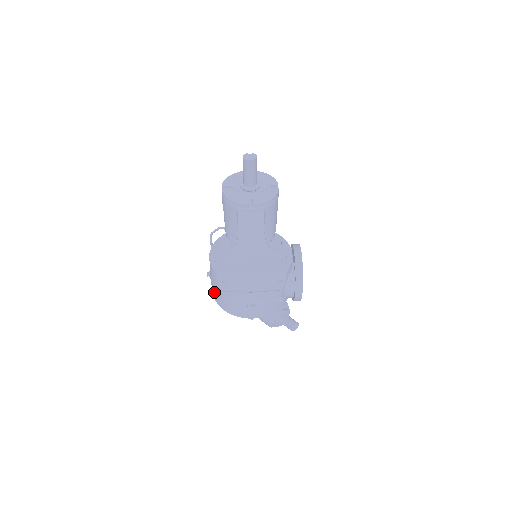
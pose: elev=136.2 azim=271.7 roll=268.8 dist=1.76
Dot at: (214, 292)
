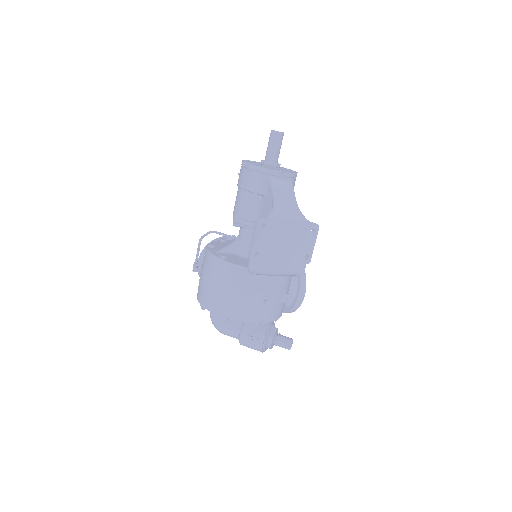
Dot at: (213, 297)
